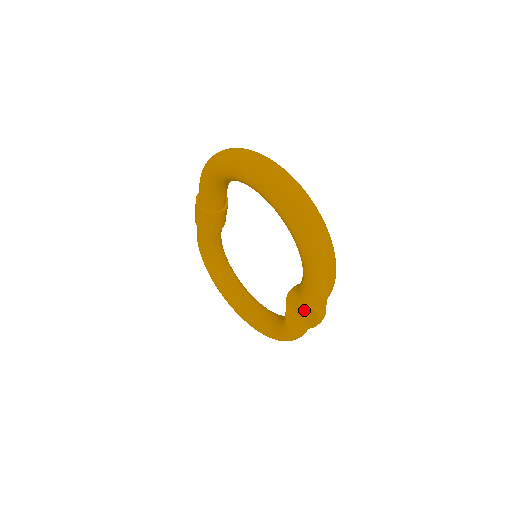
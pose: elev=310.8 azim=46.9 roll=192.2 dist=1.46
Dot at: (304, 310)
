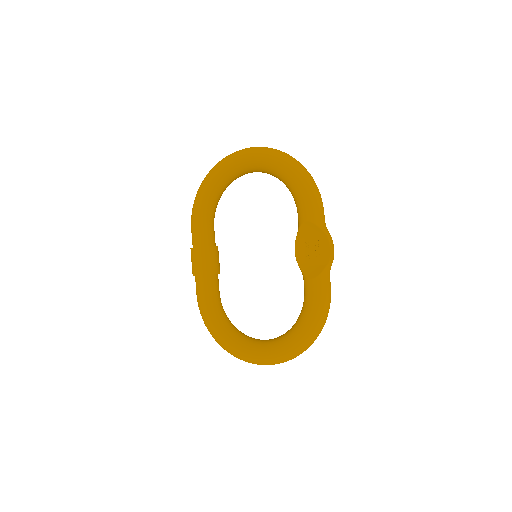
Dot at: (314, 247)
